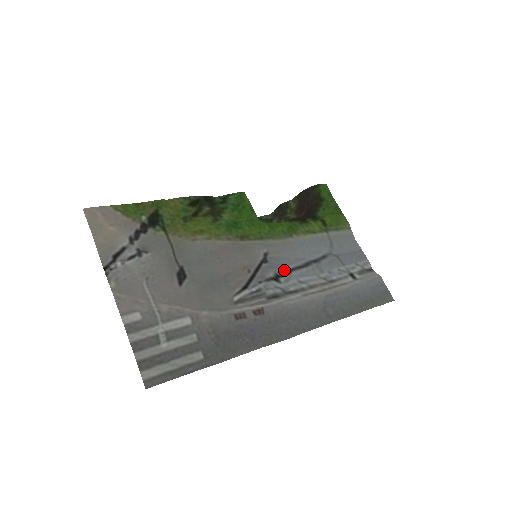
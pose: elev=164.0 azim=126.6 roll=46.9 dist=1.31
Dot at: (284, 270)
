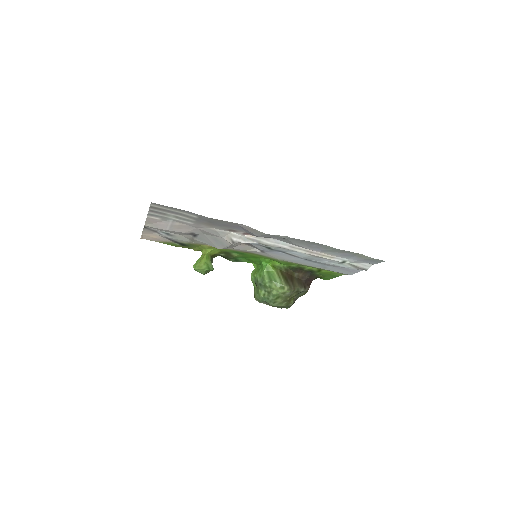
Dot at: (276, 251)
